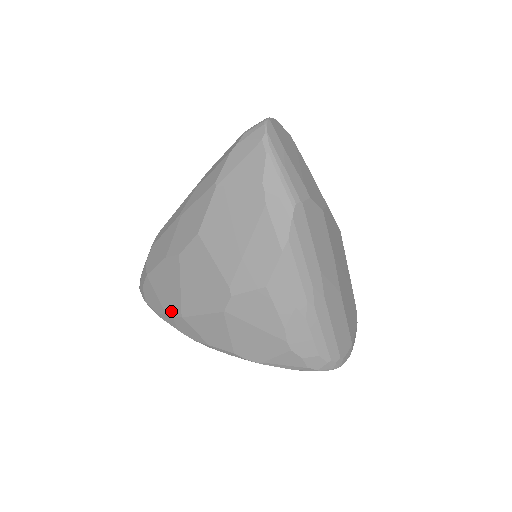
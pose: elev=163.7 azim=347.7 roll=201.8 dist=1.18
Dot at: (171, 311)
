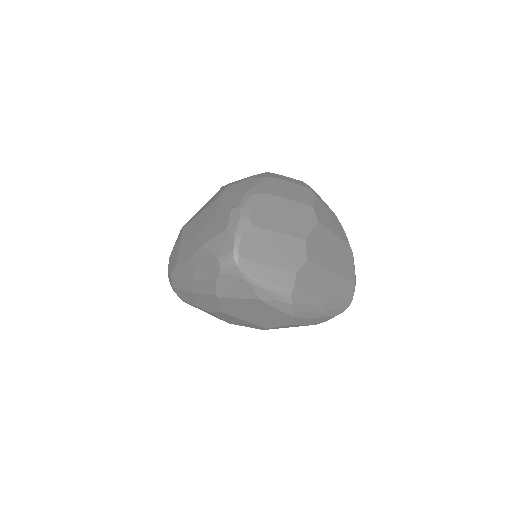
Dot at: (218, 318)
